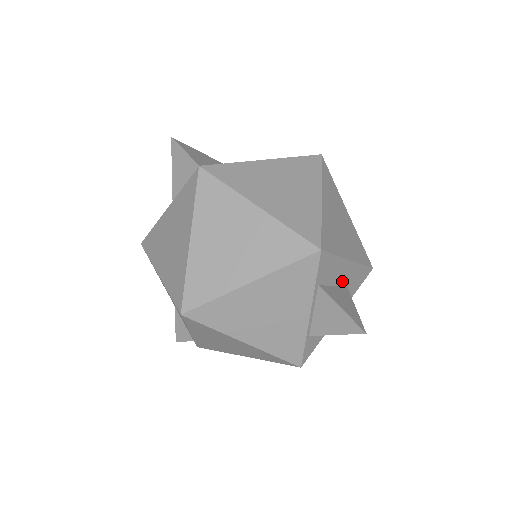
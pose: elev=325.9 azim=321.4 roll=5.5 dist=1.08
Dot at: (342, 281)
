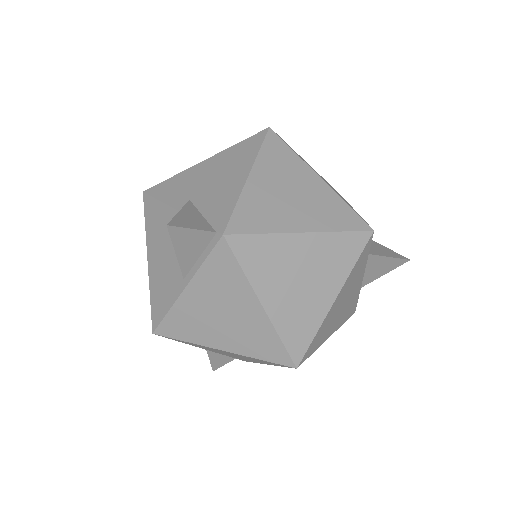
Dot at: occluded
